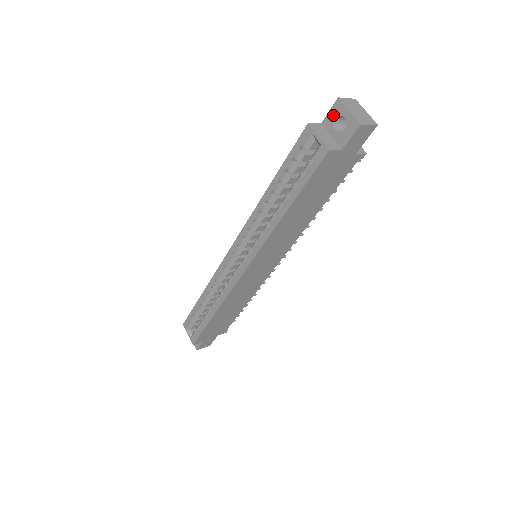
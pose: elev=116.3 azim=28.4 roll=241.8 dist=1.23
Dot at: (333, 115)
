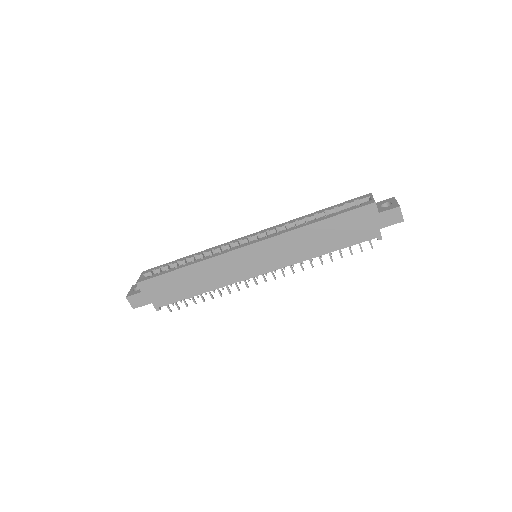
Dot at: (385, 201)
